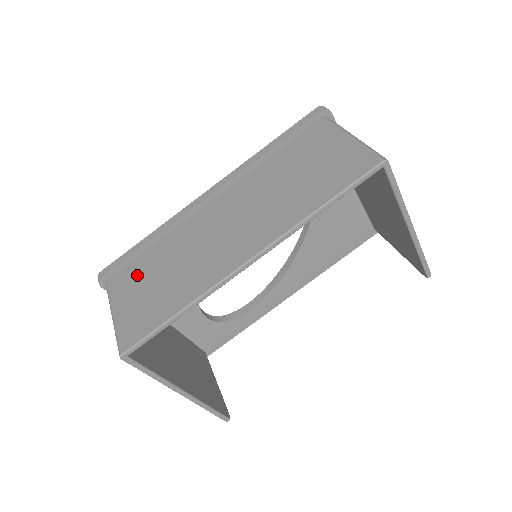
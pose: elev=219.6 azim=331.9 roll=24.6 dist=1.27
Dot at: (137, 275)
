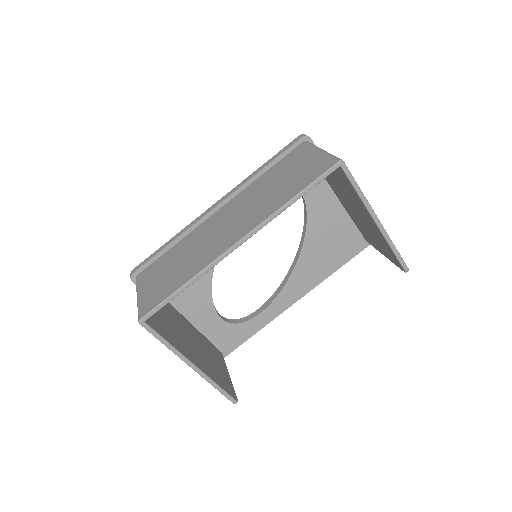
Dot at: (158, 268)
